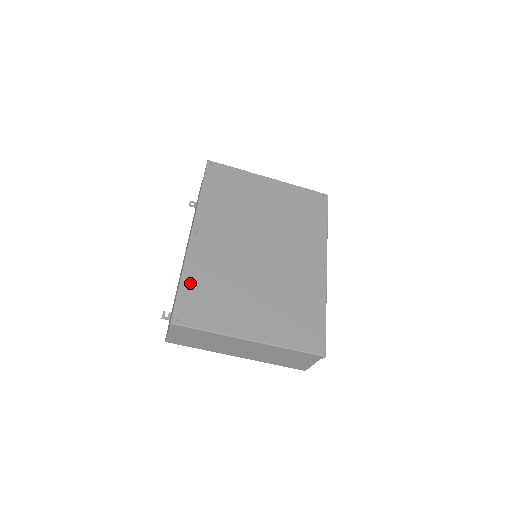
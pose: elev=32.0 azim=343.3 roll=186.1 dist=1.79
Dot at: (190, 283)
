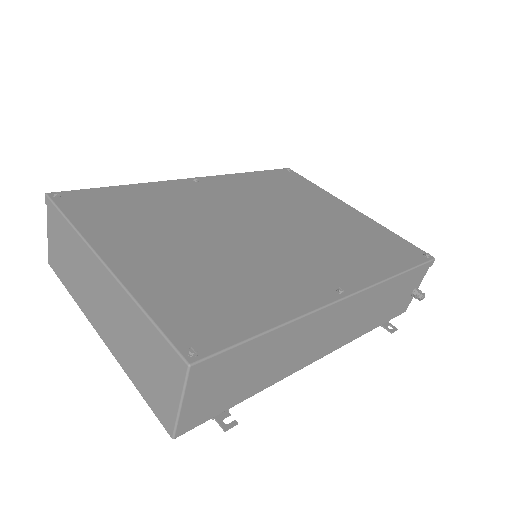
Dot at: (123, 192)
